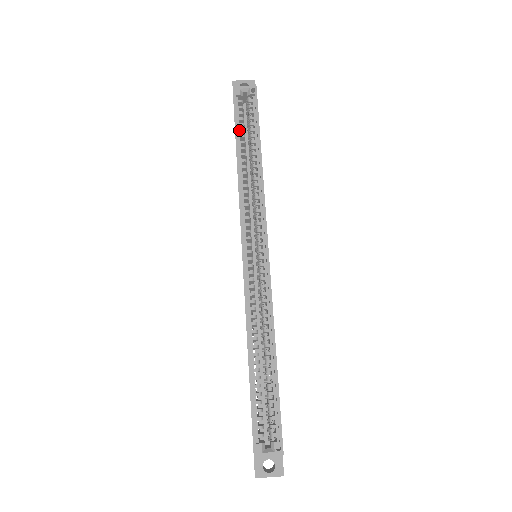
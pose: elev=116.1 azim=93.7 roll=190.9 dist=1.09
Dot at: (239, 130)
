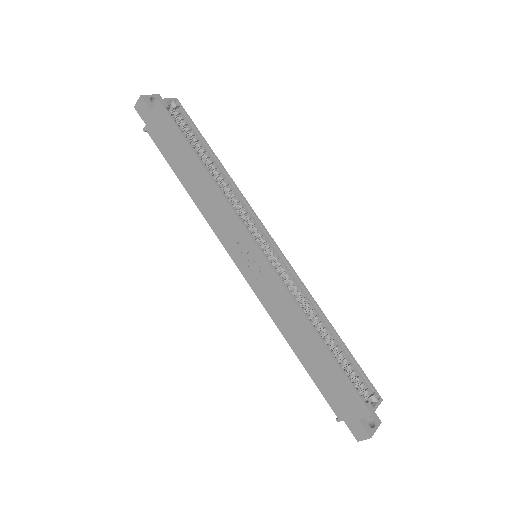
Dot at: (187, 141)
